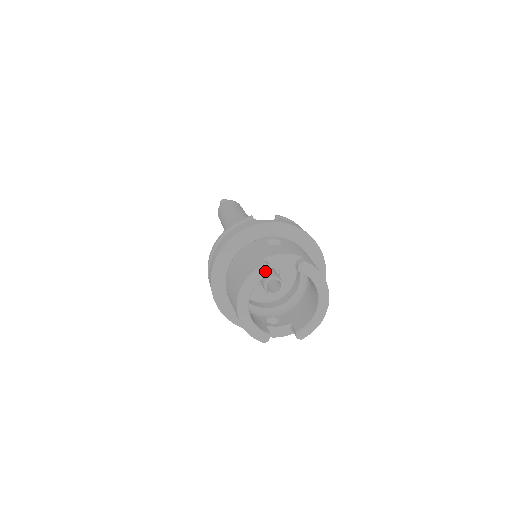
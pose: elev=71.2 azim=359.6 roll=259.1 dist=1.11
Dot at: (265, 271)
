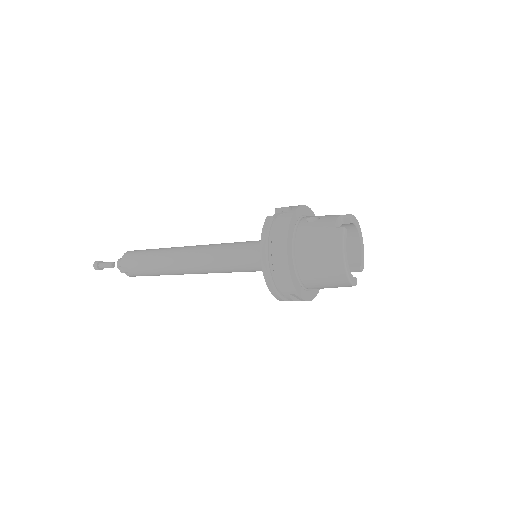
Dot at: (346, 232)
